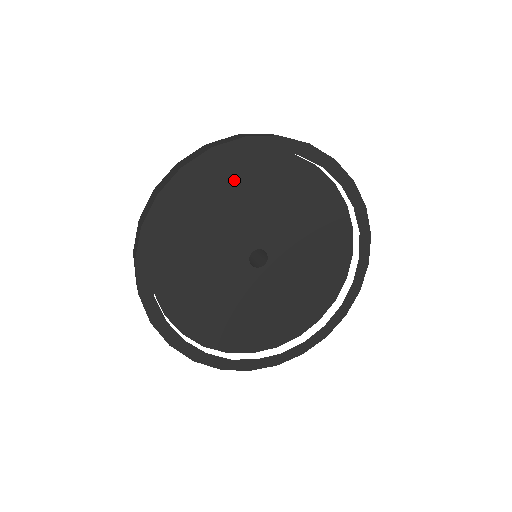
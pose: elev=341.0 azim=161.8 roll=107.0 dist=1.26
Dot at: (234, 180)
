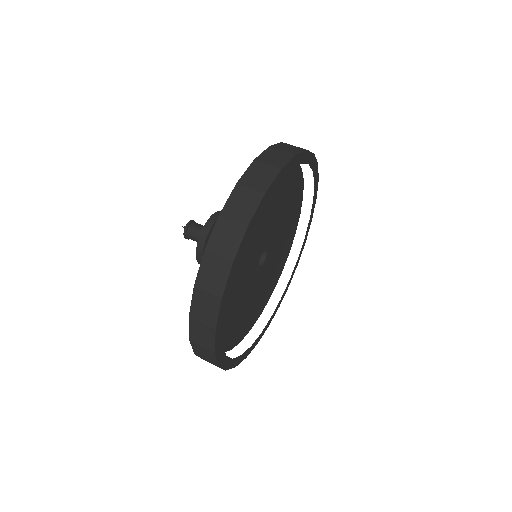
Dot at: (279, 185)
